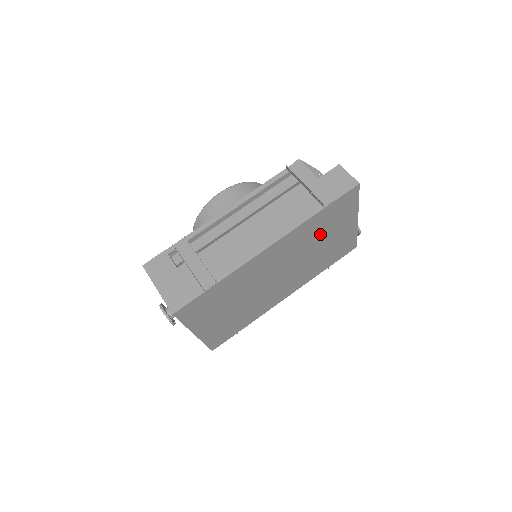
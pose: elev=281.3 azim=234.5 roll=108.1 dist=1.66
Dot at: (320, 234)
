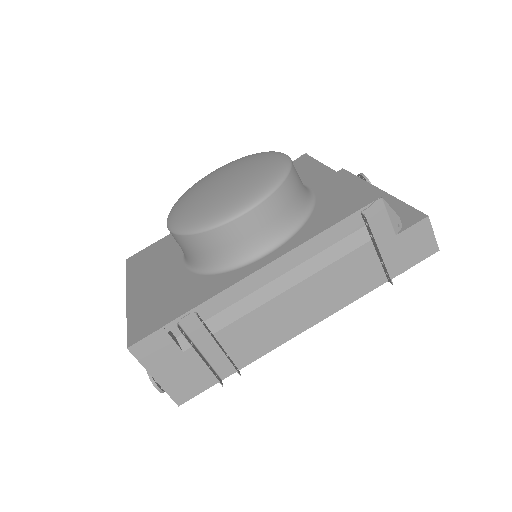
Dot at: occluded
